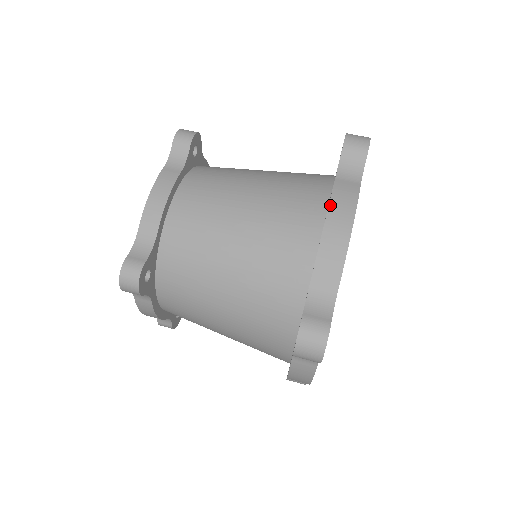
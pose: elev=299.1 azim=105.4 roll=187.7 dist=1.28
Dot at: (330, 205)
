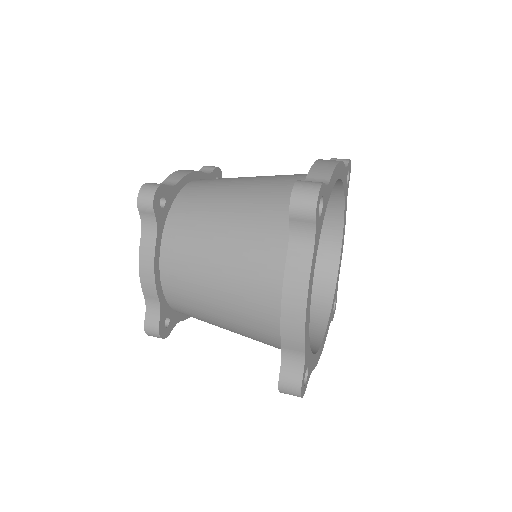
Dot at: occluded
